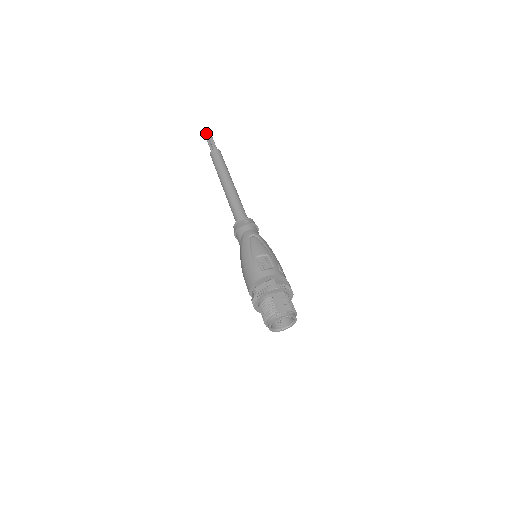
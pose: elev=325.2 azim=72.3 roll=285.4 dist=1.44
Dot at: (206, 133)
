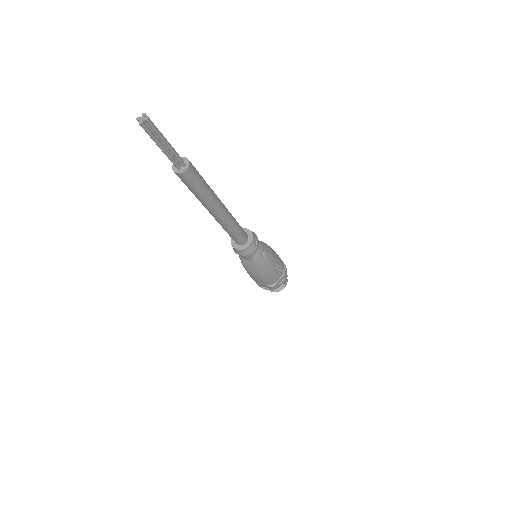
Dot at: (150, 131)
